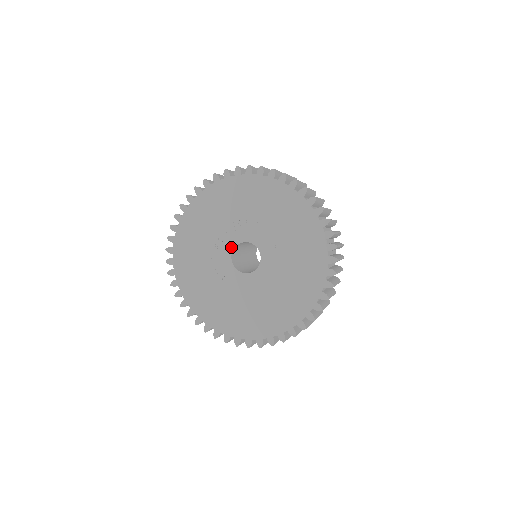
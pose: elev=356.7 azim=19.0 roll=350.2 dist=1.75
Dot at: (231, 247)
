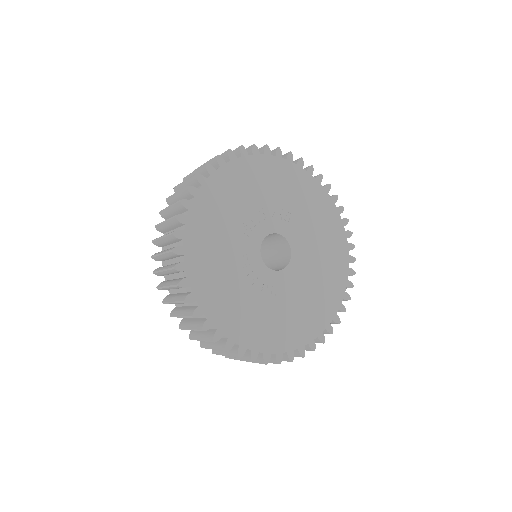
Dot at: (257, 256)
